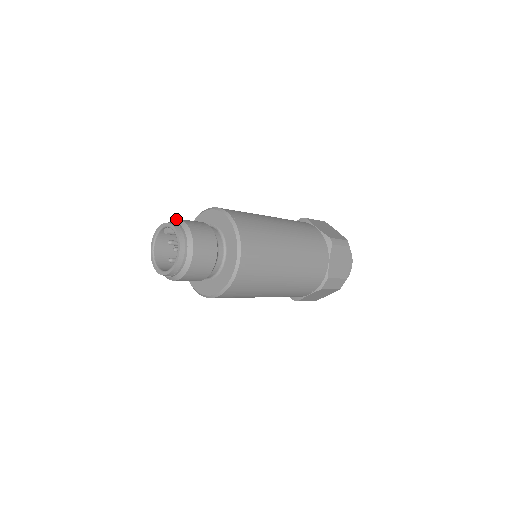
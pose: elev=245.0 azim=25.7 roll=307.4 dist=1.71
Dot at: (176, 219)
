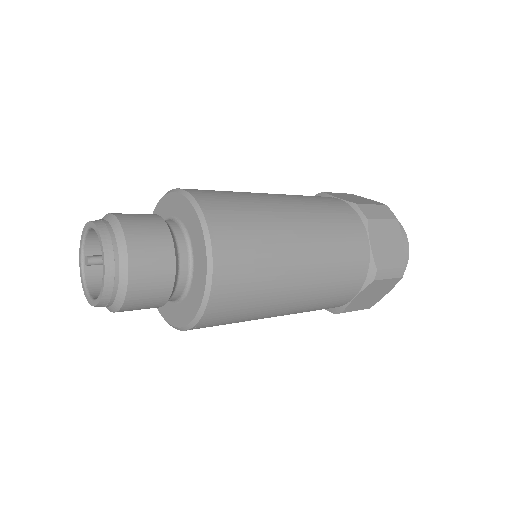
Dot at: occluded
